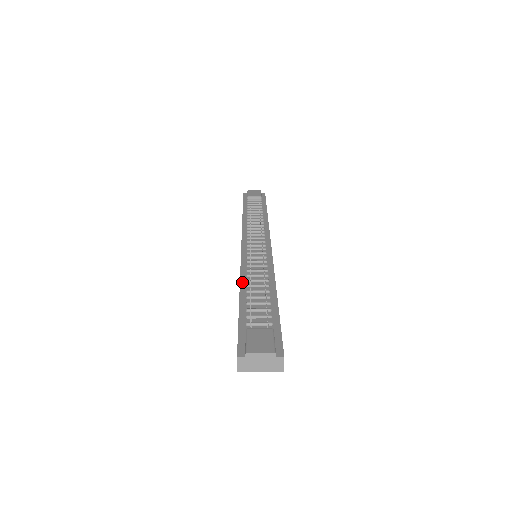
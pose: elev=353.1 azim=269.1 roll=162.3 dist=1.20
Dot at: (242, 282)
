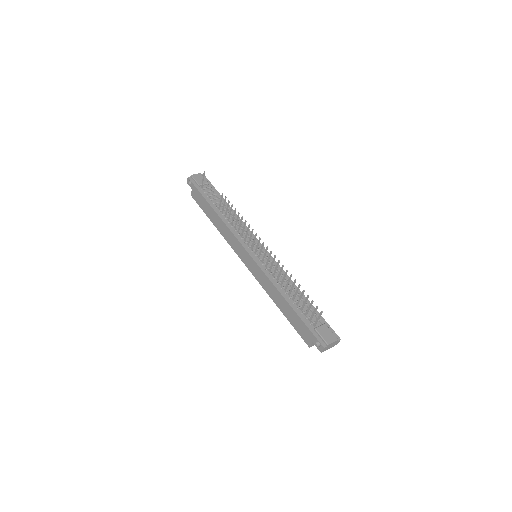
Dot at: (280, 290)
